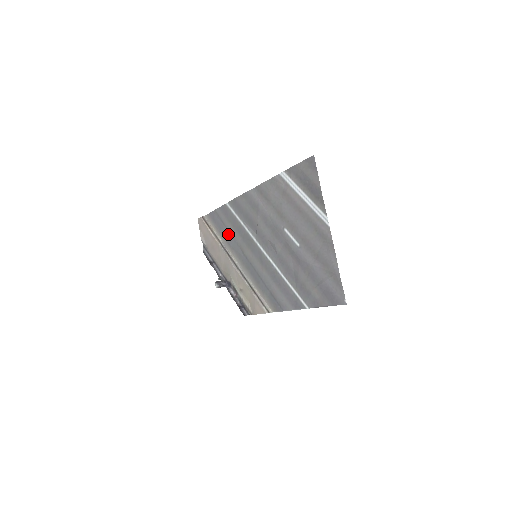
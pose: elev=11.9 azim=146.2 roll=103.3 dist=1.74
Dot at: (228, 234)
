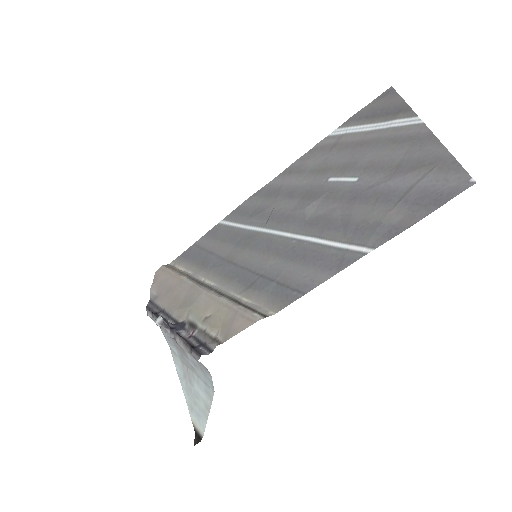
Dot at: (208, 256)
